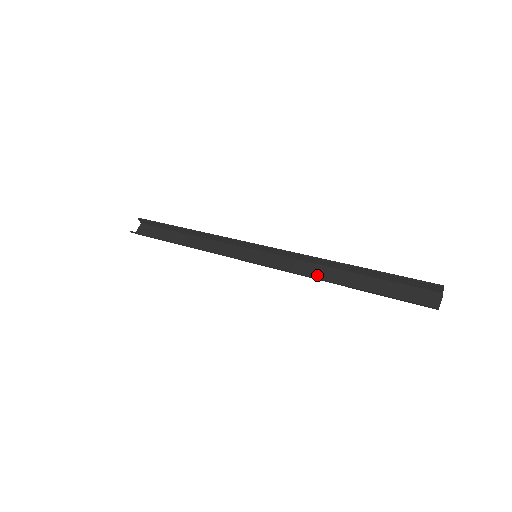
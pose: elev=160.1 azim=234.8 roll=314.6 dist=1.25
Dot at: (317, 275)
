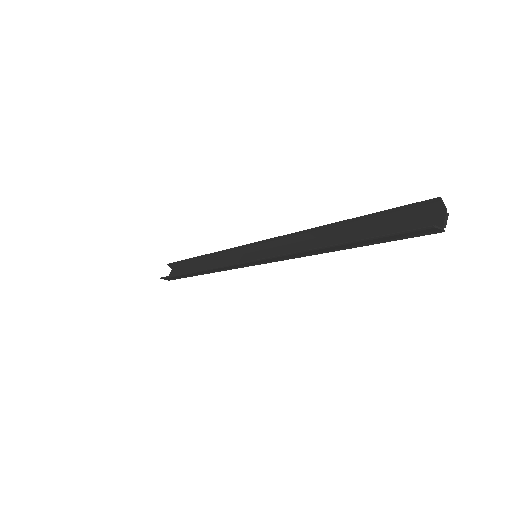
Dot at: occluded
